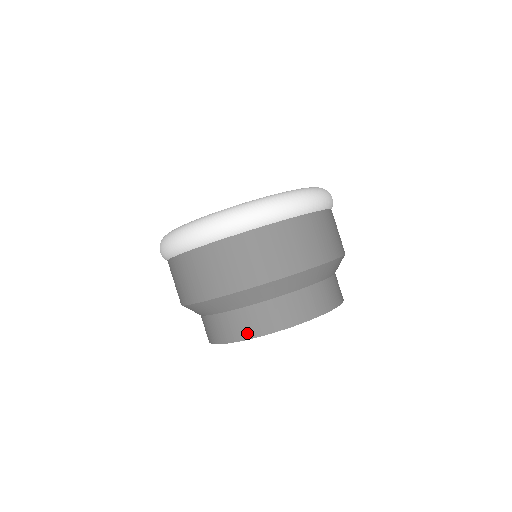
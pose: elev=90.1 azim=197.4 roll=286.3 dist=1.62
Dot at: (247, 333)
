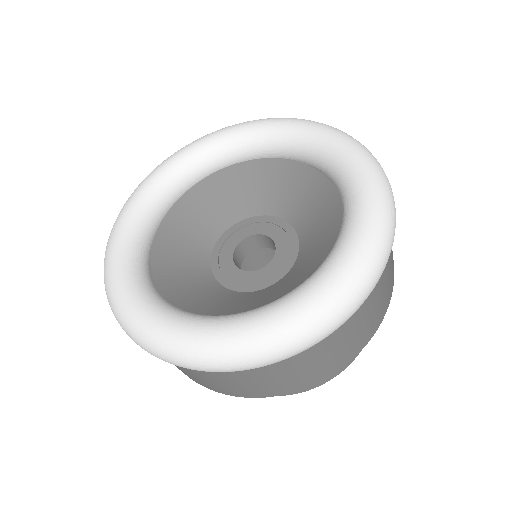
Dot at: occluded
